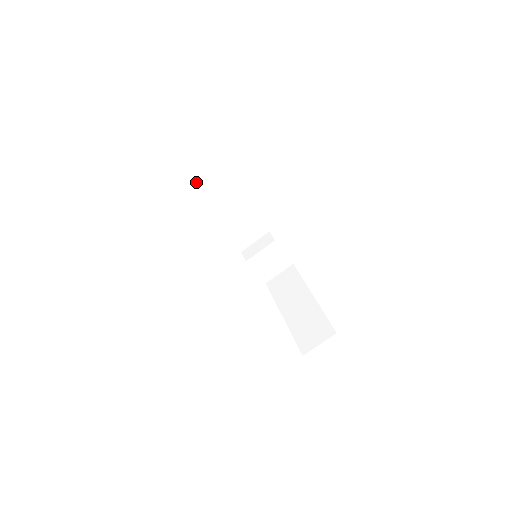
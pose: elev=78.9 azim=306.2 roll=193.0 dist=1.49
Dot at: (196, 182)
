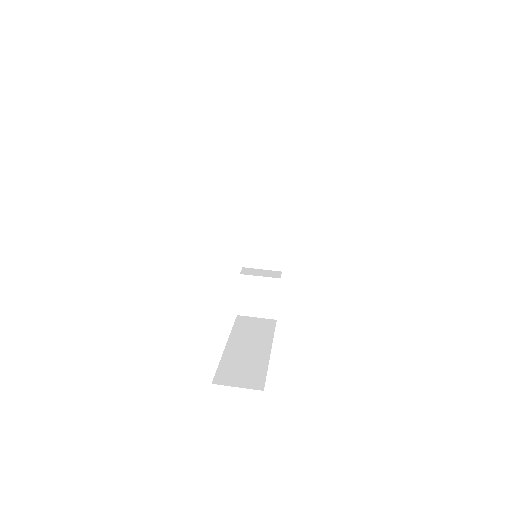
Dot at: (263, 165)
